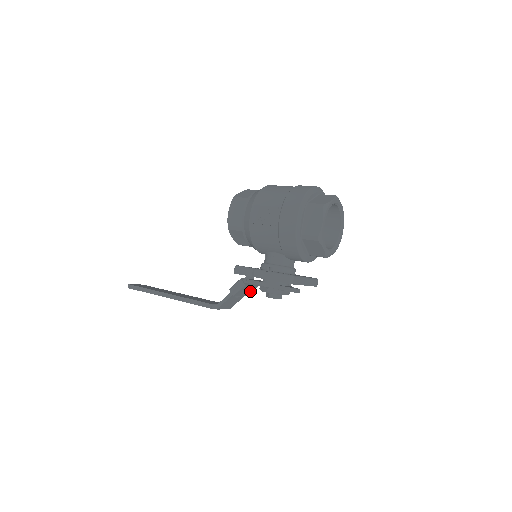
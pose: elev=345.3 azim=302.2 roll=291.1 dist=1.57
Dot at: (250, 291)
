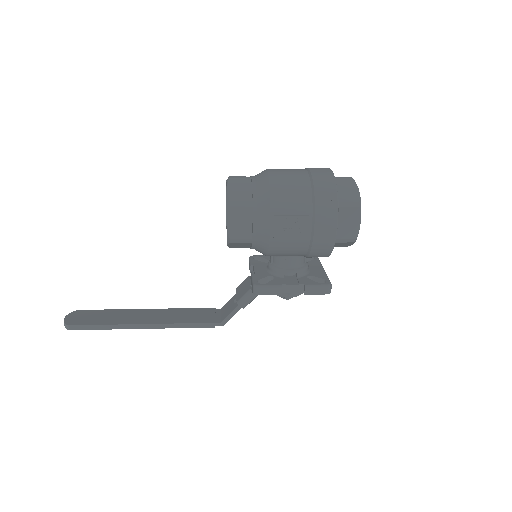
Dot at: occluded
